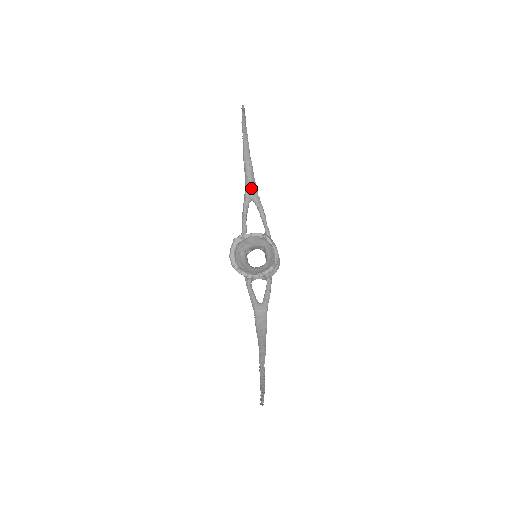
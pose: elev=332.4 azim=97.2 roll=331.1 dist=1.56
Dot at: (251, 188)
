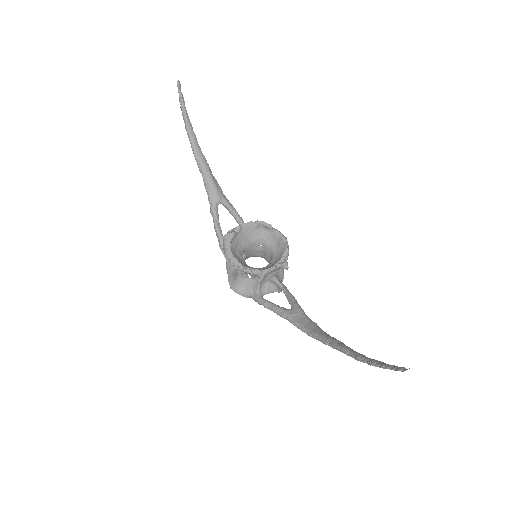
Dot at: (214, 186)
